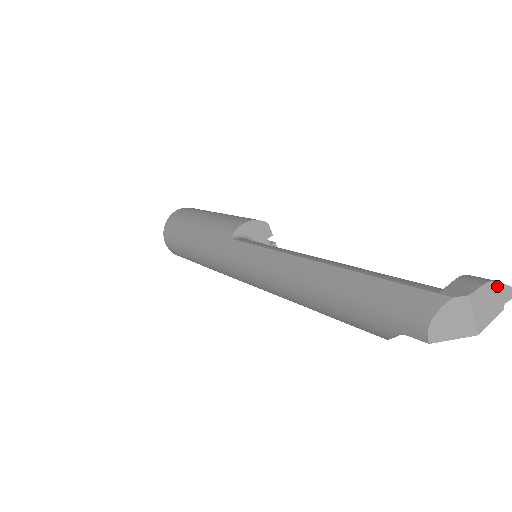
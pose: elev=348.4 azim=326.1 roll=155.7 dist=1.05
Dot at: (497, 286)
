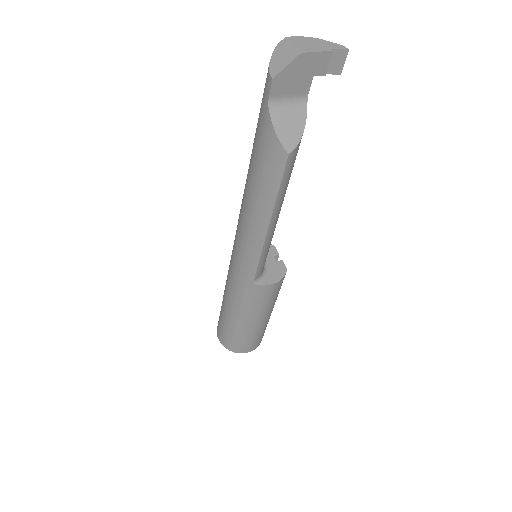
Dot at: (320, 41)
